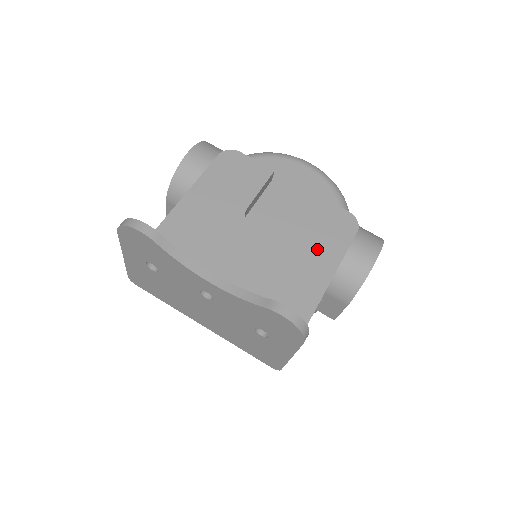
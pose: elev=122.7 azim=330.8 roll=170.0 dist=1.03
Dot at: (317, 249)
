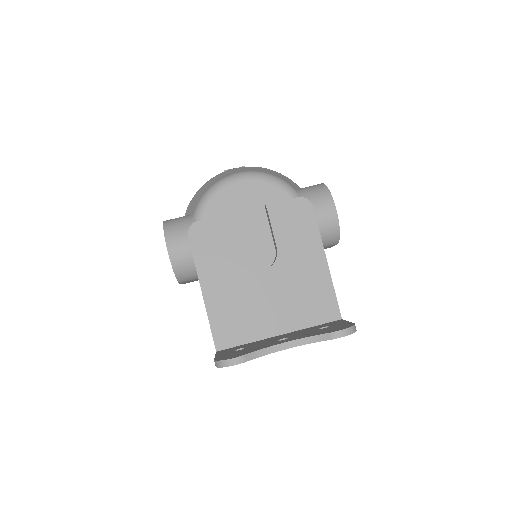
Dot at: (302, 243)
